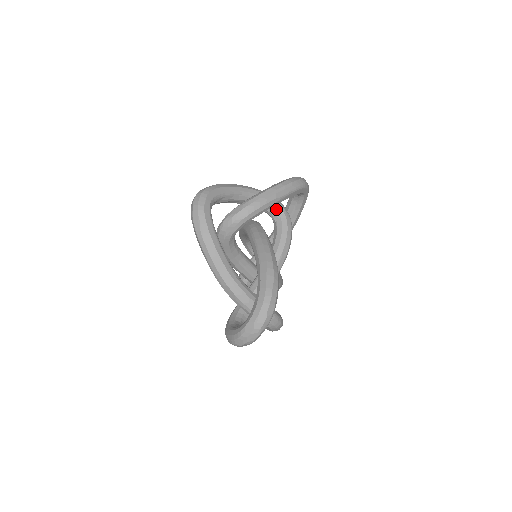
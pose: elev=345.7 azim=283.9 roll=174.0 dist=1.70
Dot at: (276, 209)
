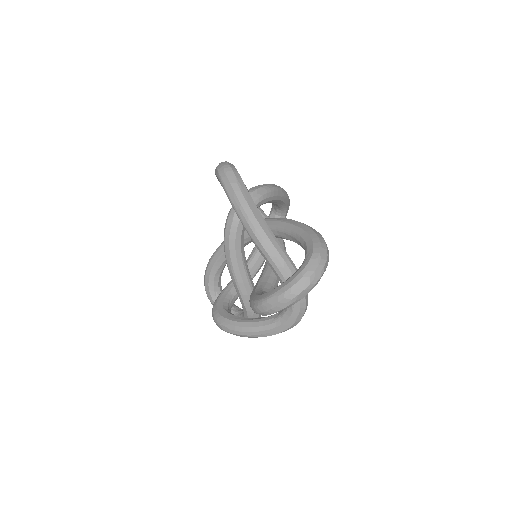
Dot at: occluded
